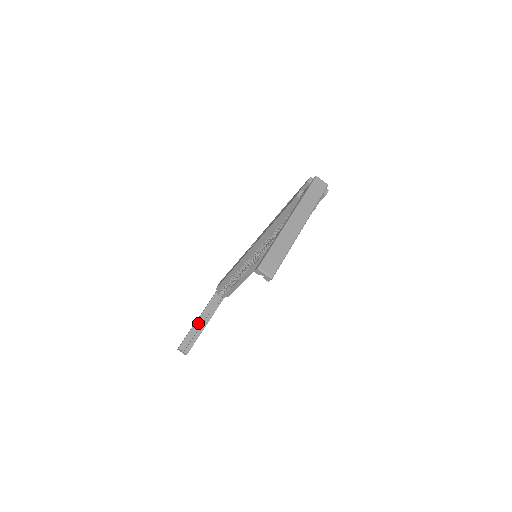
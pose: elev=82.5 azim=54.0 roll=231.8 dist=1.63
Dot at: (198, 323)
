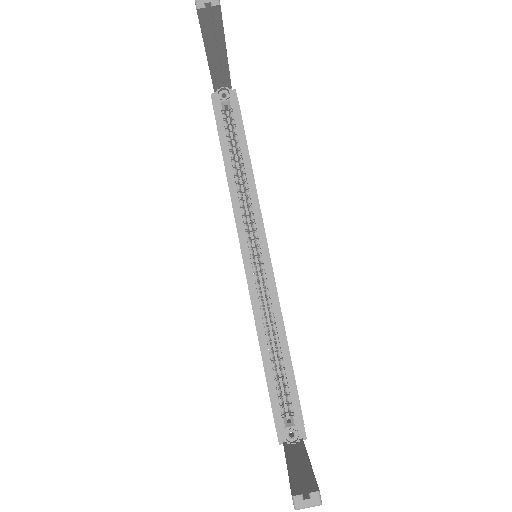
Dot at: (292, 466)
